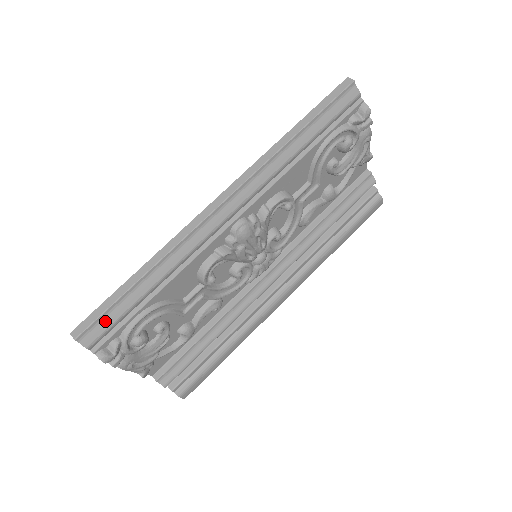
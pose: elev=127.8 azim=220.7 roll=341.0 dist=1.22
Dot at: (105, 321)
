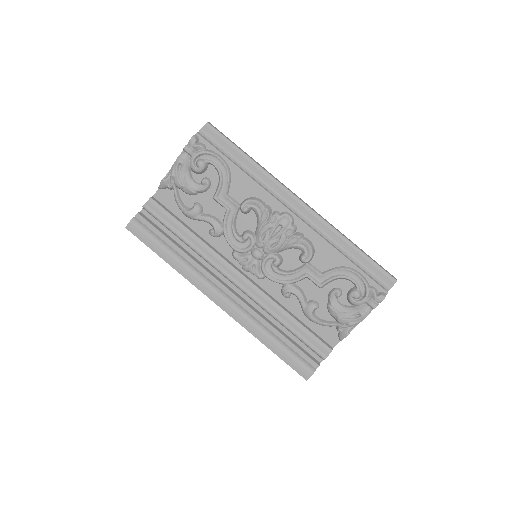
Dot at: (219, 138)
